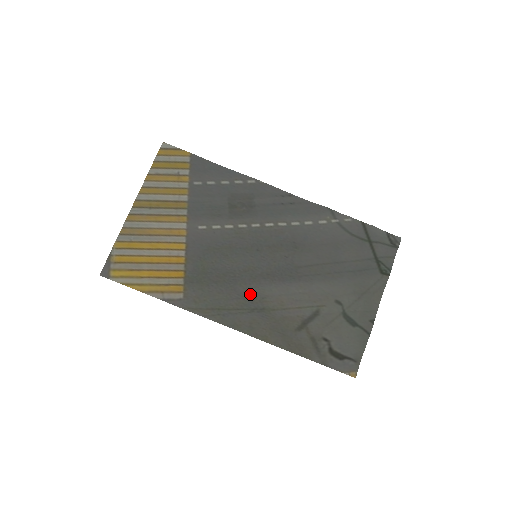
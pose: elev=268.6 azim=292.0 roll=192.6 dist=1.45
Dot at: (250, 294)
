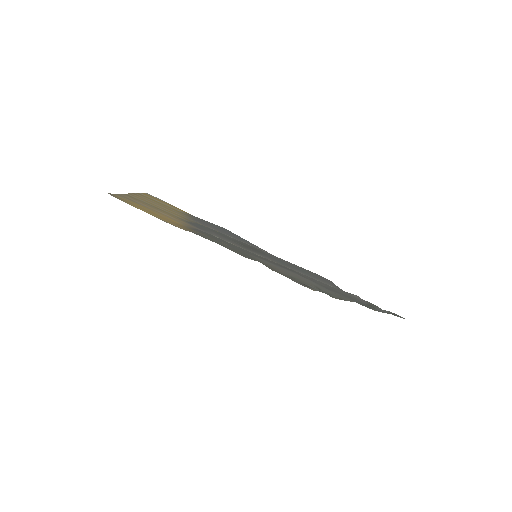
Dot at: occluded
